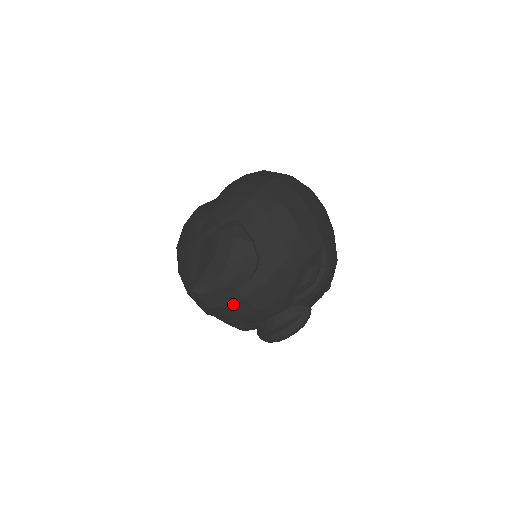
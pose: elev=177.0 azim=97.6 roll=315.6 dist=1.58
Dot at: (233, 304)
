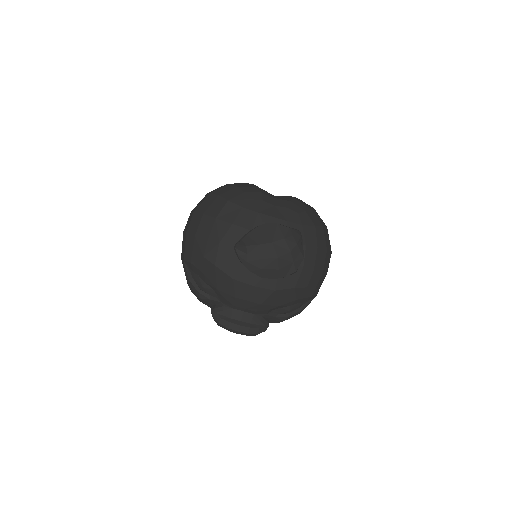
Dot at: (240, 281)
